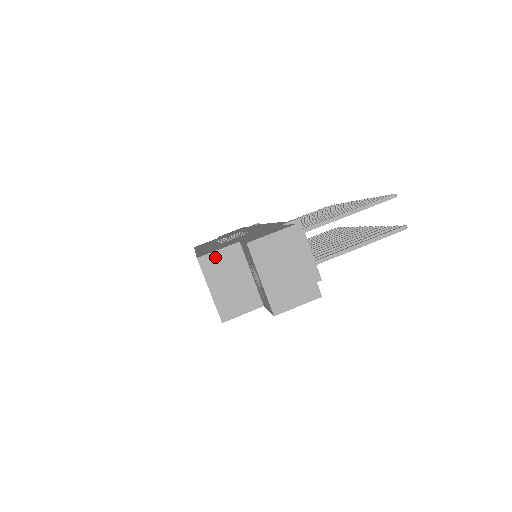
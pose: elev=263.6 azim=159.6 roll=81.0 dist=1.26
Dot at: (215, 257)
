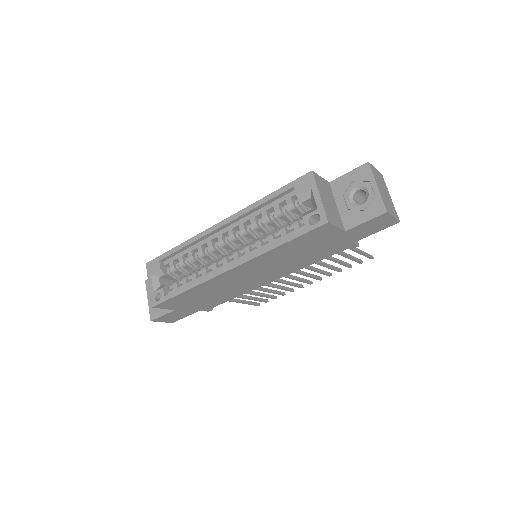
Dot at: (320, 179)
